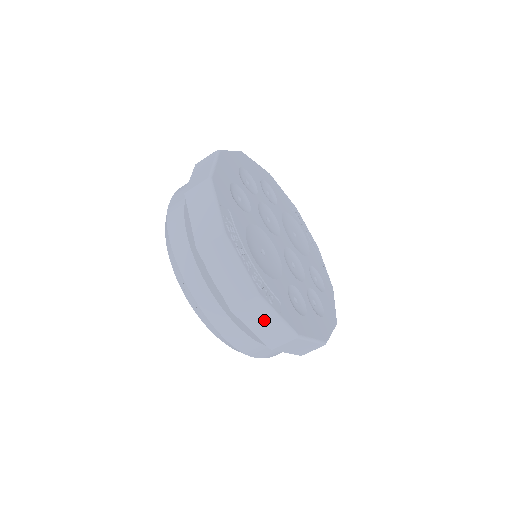
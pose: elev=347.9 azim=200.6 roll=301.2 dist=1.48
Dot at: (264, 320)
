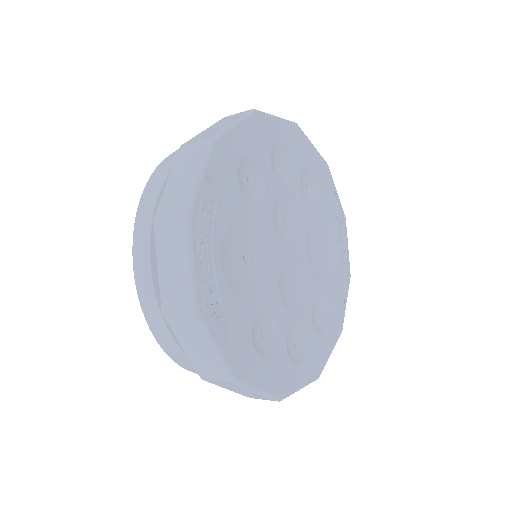
Dot at: (198, 343)
